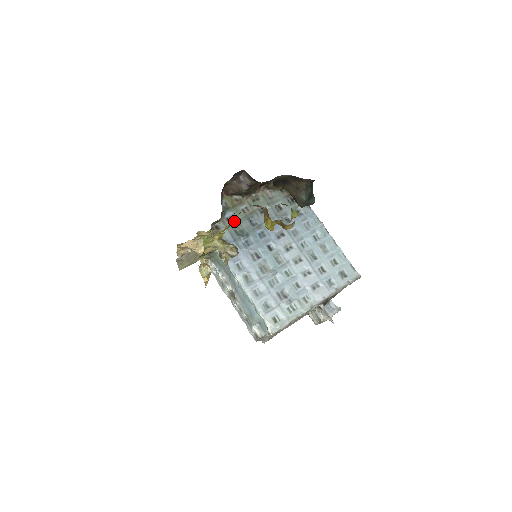
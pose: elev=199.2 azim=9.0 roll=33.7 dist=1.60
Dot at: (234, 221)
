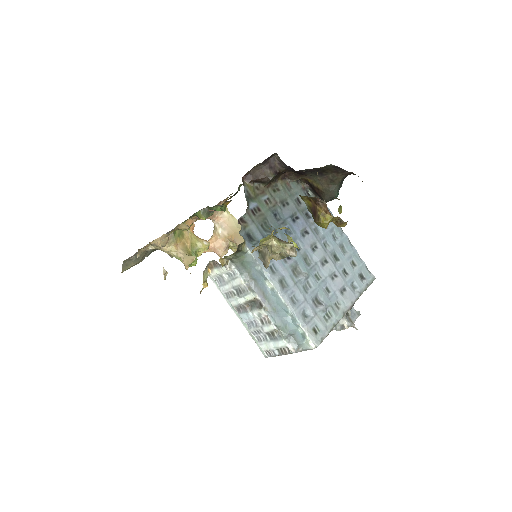
Dot at: occluded
